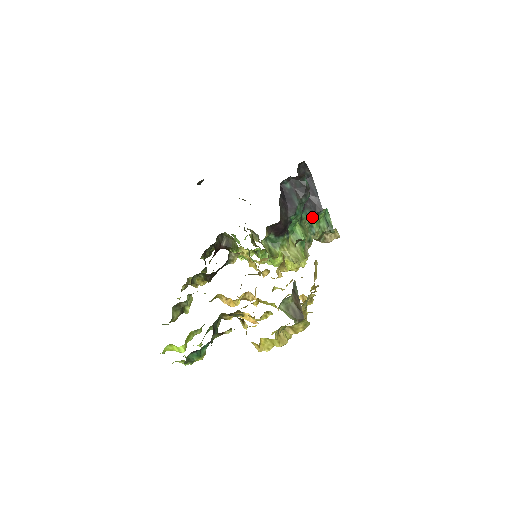
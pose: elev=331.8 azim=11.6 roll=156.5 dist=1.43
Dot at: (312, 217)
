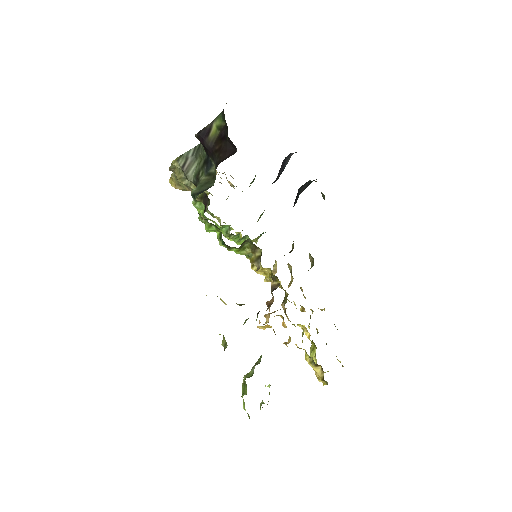
Dot at: occluded
